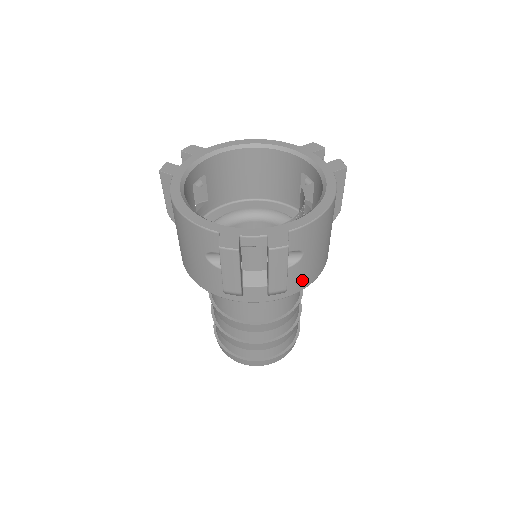
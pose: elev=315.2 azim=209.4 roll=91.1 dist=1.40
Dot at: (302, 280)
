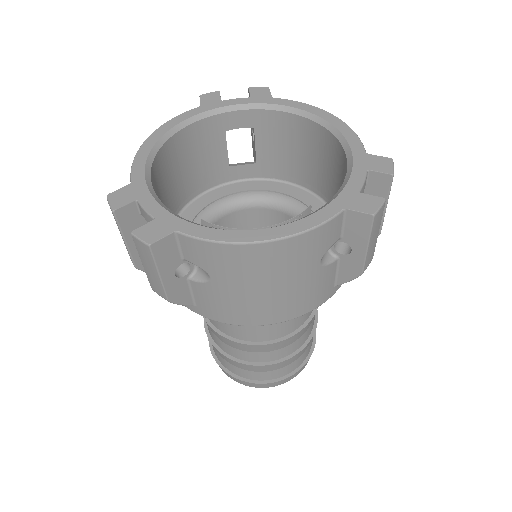
Dot at: (219, 310)
